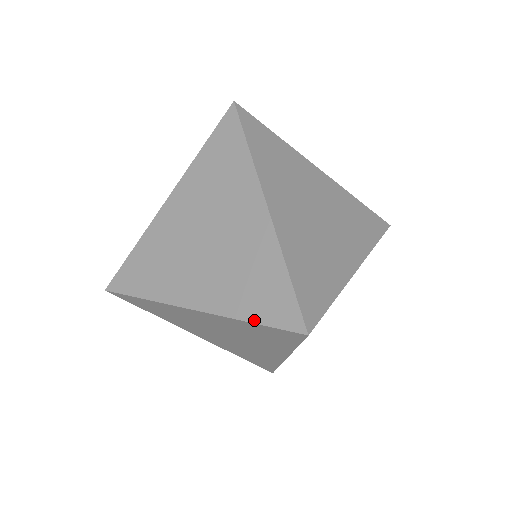
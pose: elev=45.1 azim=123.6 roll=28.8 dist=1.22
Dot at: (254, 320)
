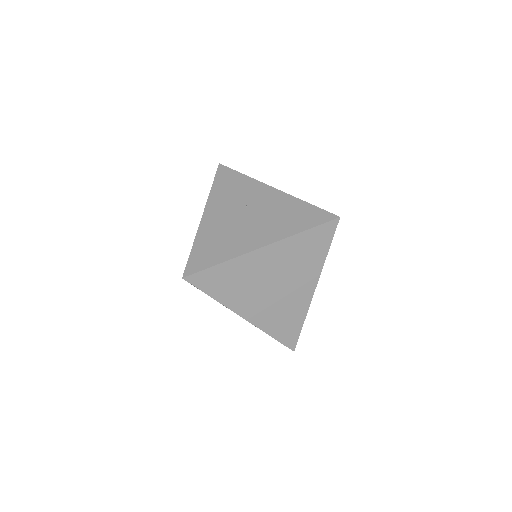
Dot at: occluded
